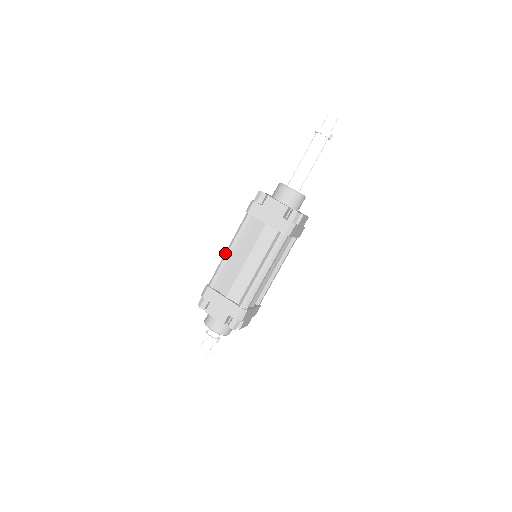
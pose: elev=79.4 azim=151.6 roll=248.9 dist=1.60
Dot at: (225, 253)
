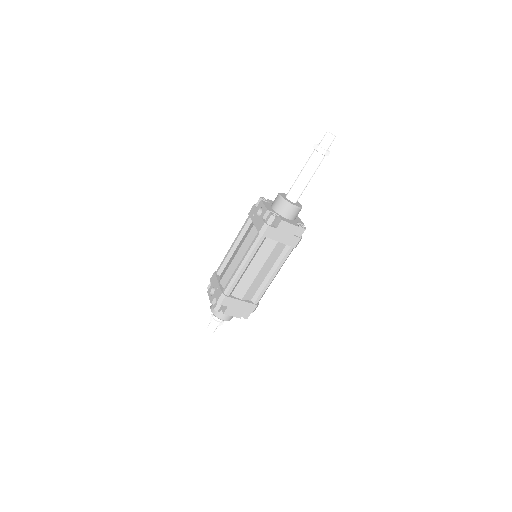
Dot at: (239, 268)
